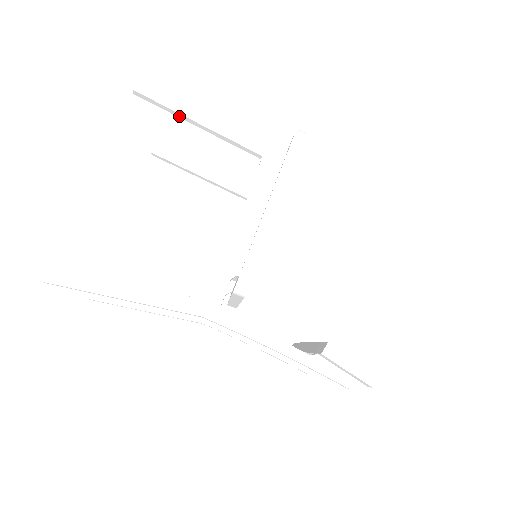
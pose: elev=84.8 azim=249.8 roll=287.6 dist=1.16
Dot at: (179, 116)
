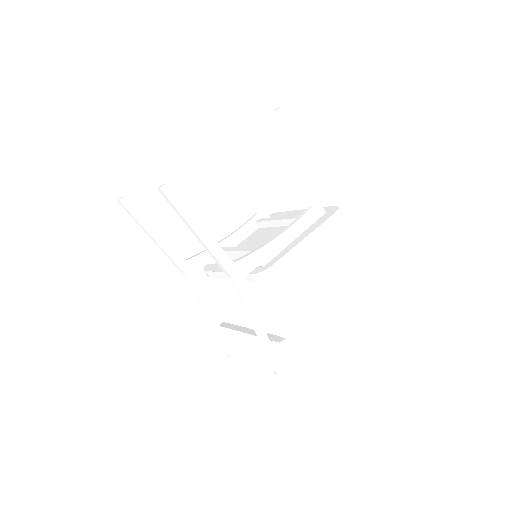
Dot at: (287, 146)
